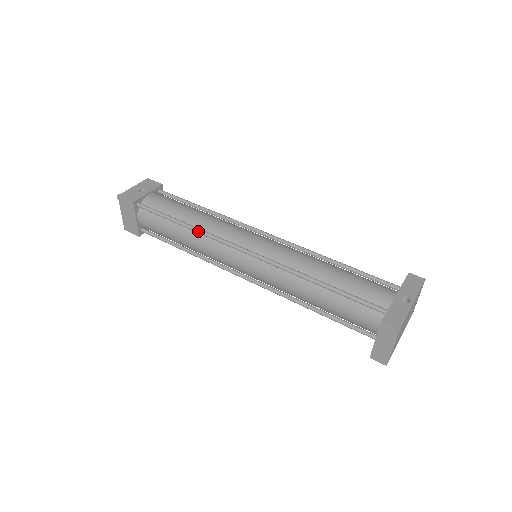
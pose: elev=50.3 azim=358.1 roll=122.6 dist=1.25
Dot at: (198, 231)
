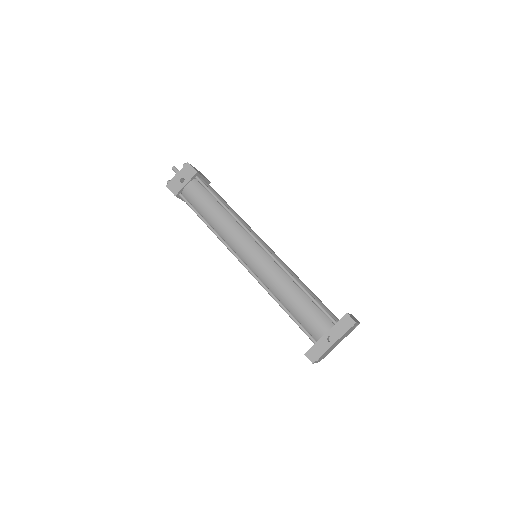
Dot at: (215, 234)
